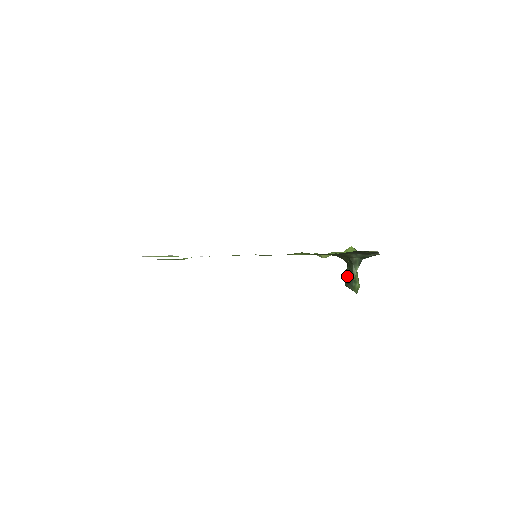
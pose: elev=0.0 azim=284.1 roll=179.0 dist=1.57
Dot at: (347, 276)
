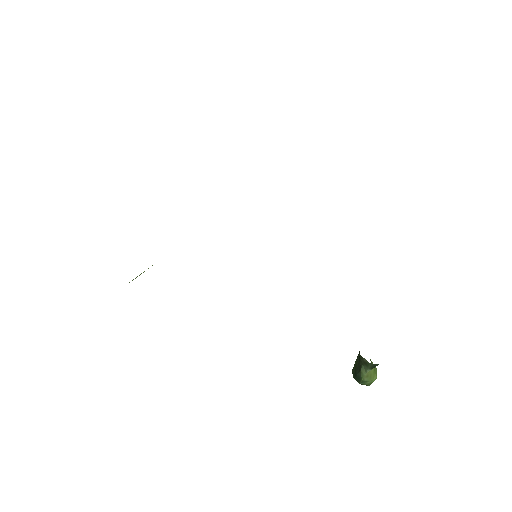
Dot at: (355, 366)
